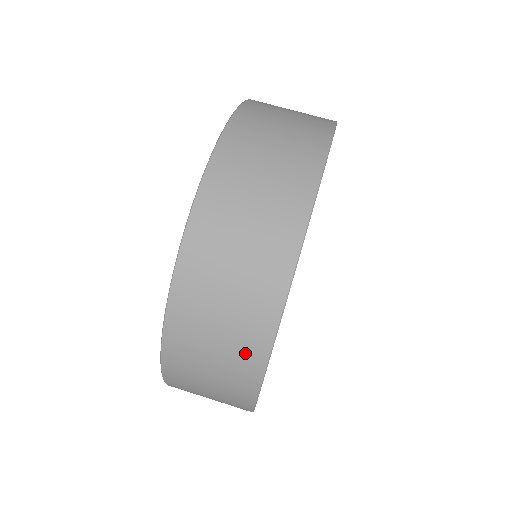
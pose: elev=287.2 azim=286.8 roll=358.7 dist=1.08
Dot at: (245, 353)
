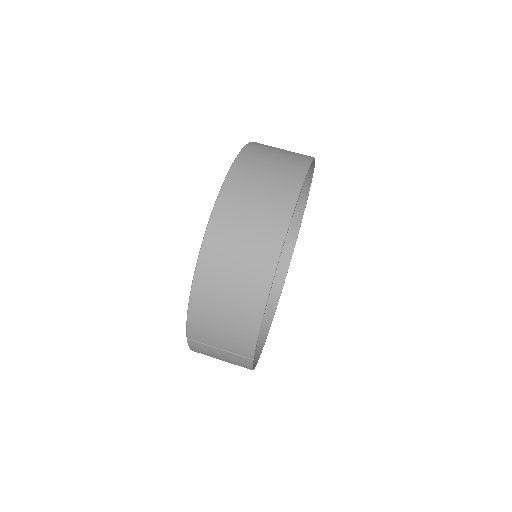
Dot at: (256, 276)
